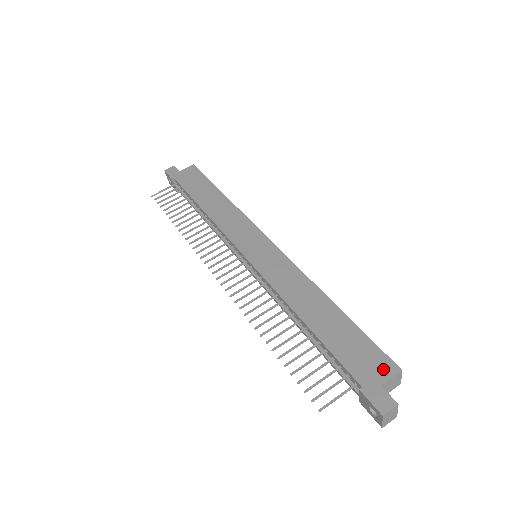
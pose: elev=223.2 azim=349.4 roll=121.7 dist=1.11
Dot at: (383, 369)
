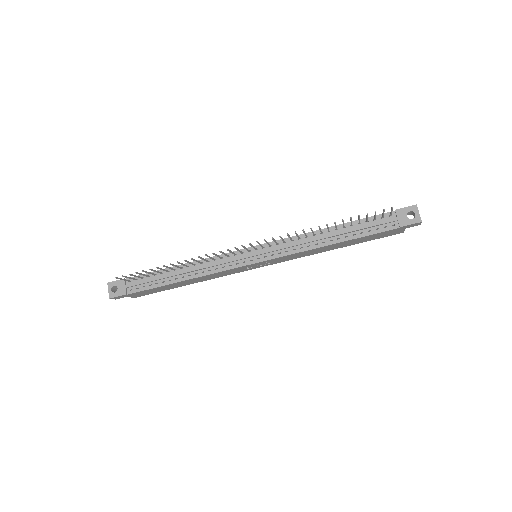
Dot at: occluded
